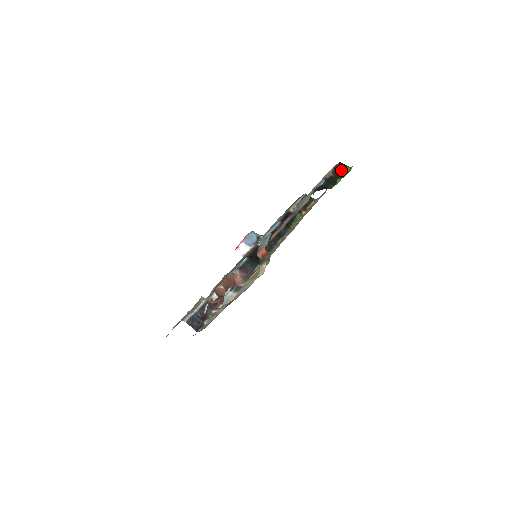
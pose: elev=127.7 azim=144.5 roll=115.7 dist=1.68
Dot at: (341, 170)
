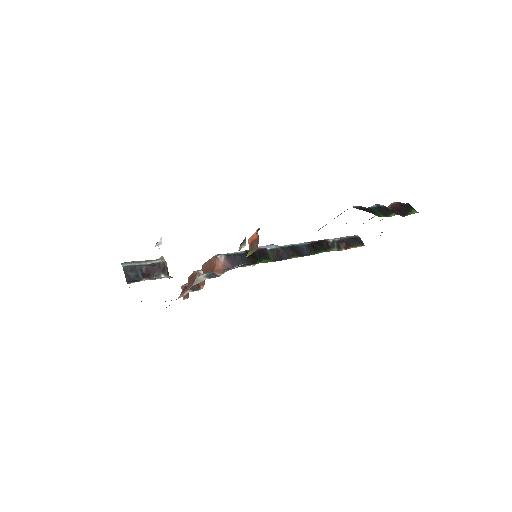
Dot at: (404, 209)
